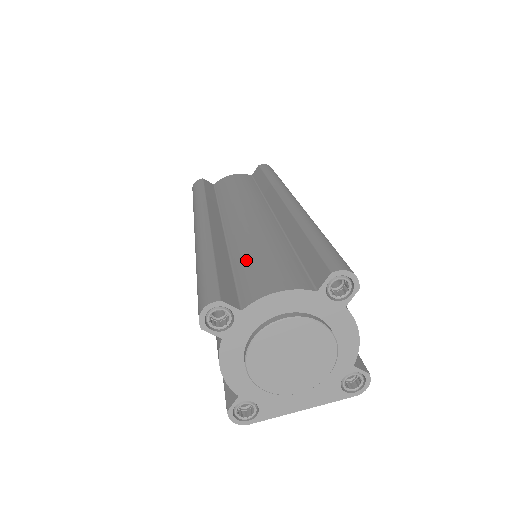
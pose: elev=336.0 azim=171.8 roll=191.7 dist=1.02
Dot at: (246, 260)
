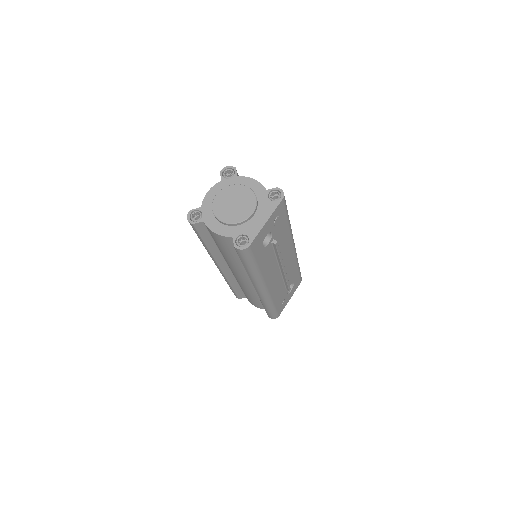
Dot at: occluded
